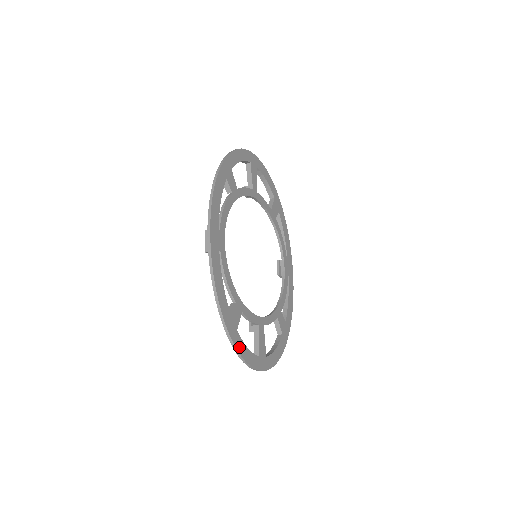
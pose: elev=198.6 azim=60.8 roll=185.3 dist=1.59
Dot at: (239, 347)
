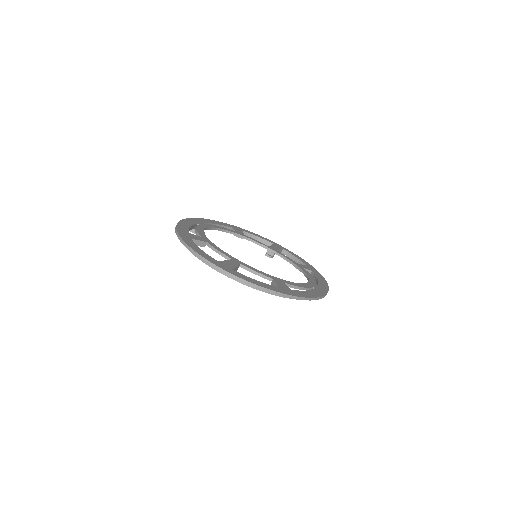
Dot at: (187, 241)
